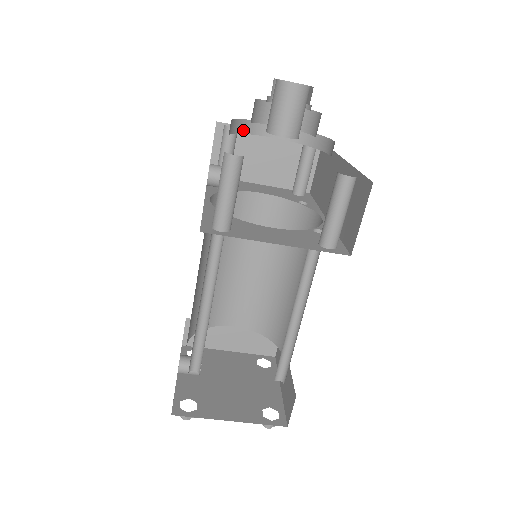
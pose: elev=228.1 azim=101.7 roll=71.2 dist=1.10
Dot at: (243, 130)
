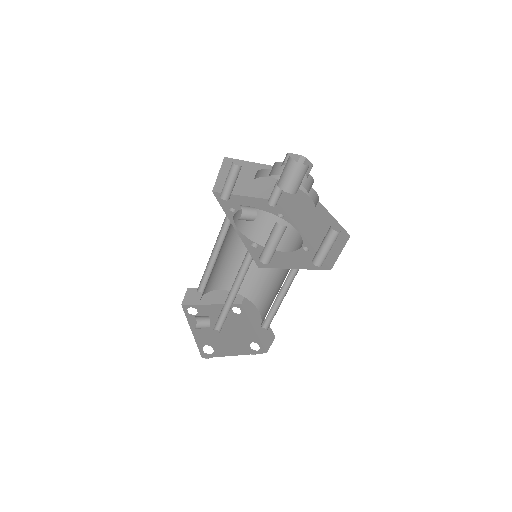
Dot at: (255, 177)
